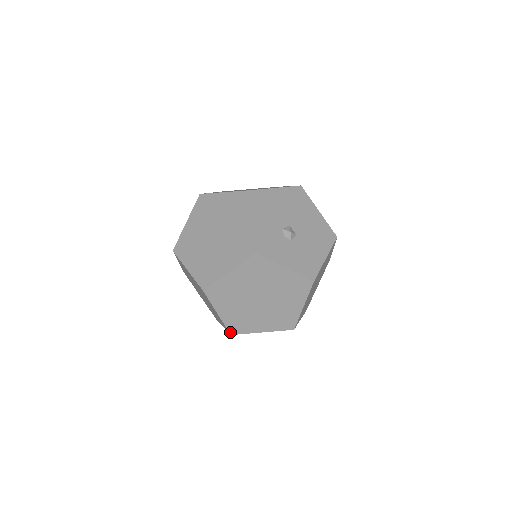
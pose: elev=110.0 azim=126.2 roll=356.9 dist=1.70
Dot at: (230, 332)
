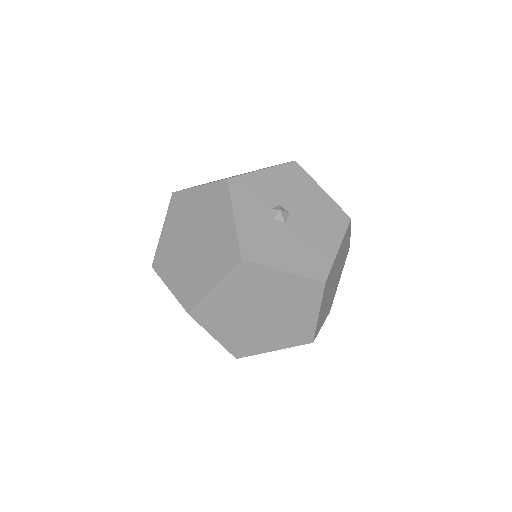
Dot at: (154, 262)
